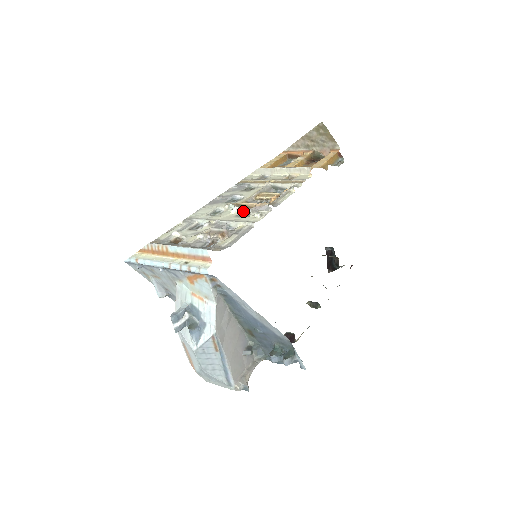
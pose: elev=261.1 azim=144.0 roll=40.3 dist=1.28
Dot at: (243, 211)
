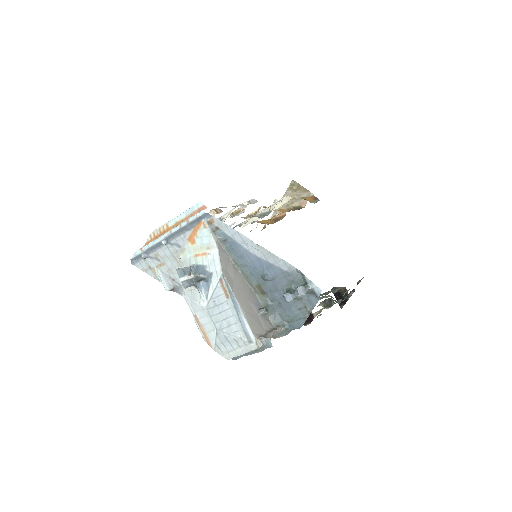
Dot at: occluded
